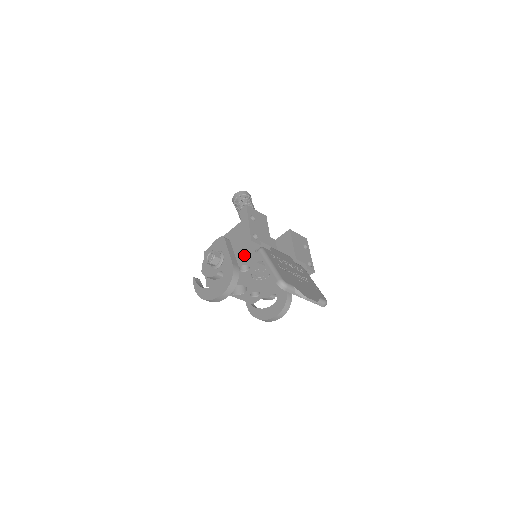
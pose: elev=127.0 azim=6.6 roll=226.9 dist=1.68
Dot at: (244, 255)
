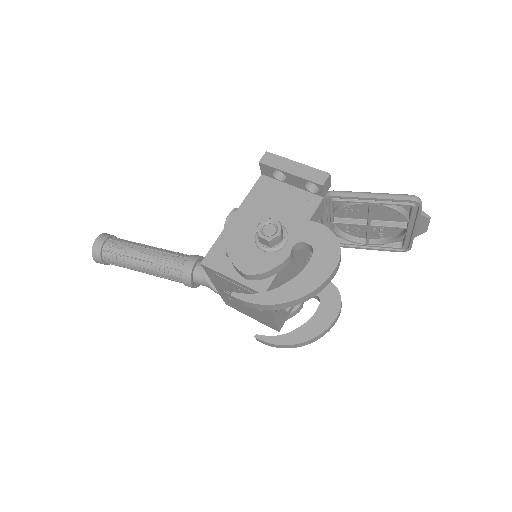
Dot at: (310, 211)
